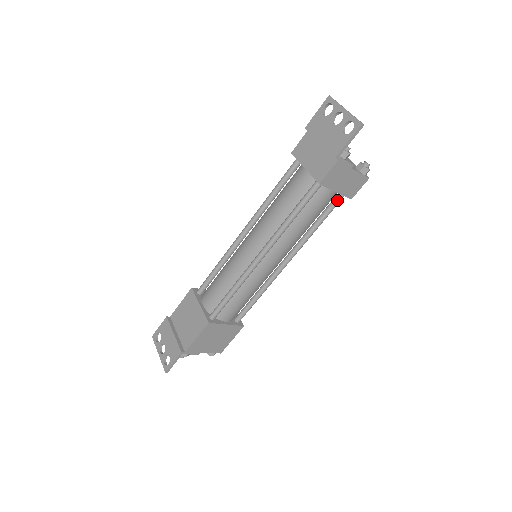
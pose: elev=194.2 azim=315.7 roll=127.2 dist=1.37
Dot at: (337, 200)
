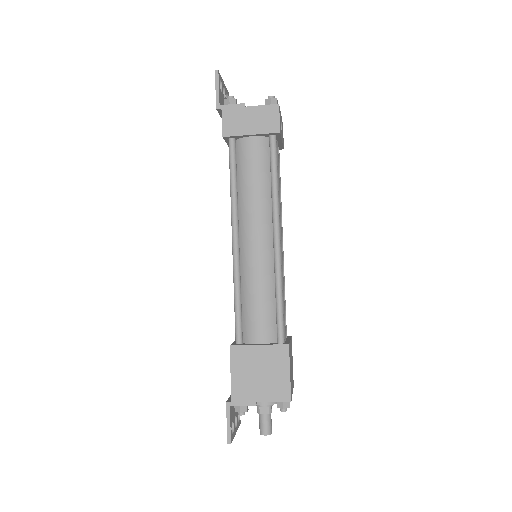
Dot at: (270, 144)
